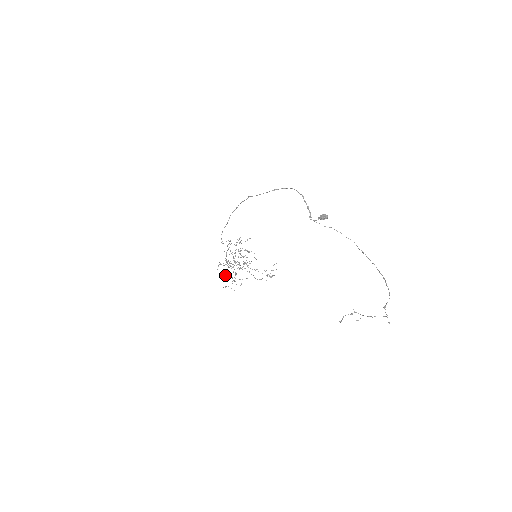
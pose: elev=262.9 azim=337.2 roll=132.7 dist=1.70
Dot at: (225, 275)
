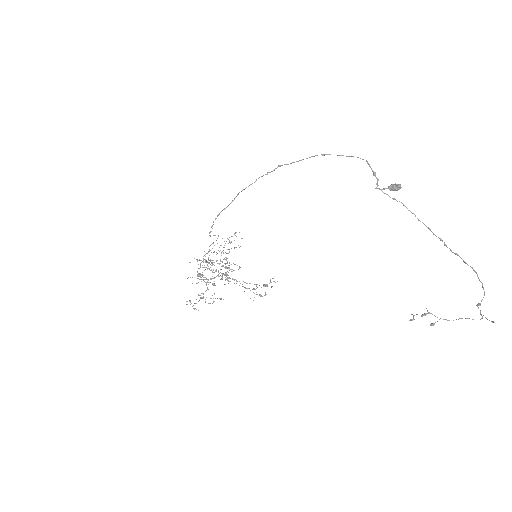
Dot at: occluded
